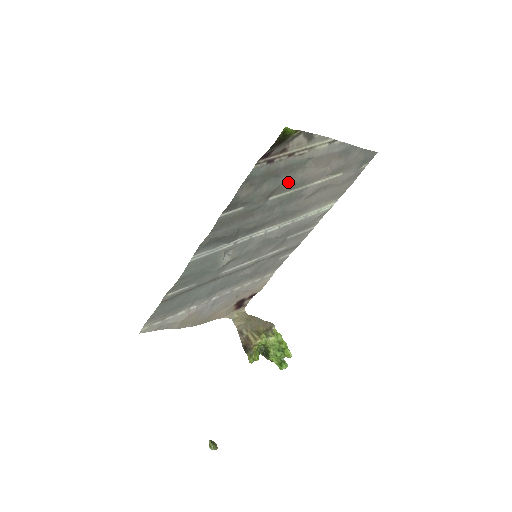
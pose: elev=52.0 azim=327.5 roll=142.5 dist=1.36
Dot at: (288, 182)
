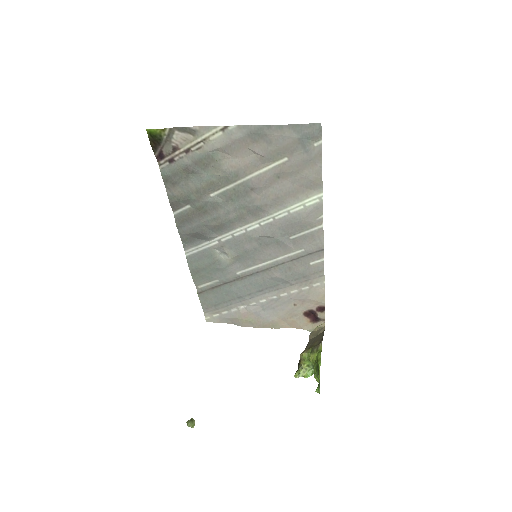
Dot at: (216, 177)
